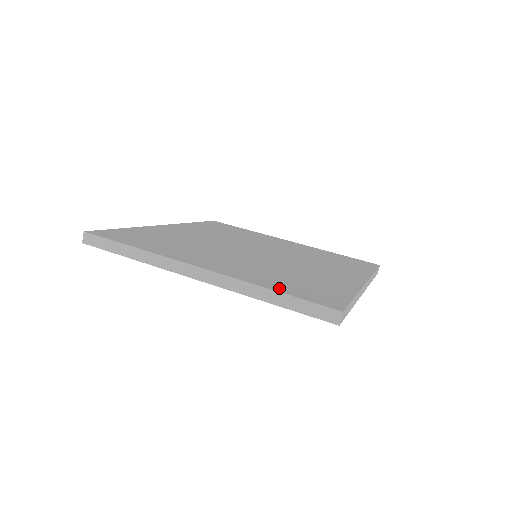
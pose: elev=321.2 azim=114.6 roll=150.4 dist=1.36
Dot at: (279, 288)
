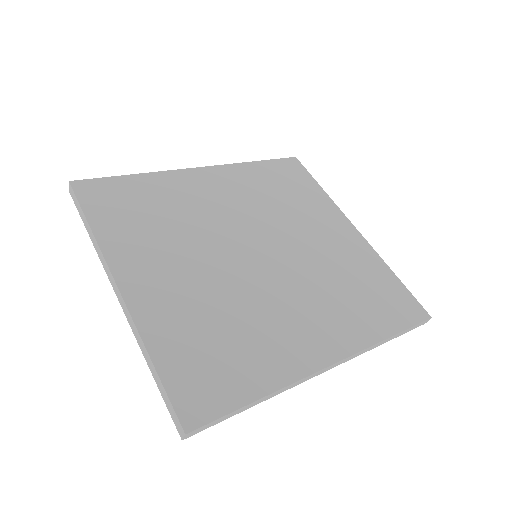
Dot at: (165, 357)
